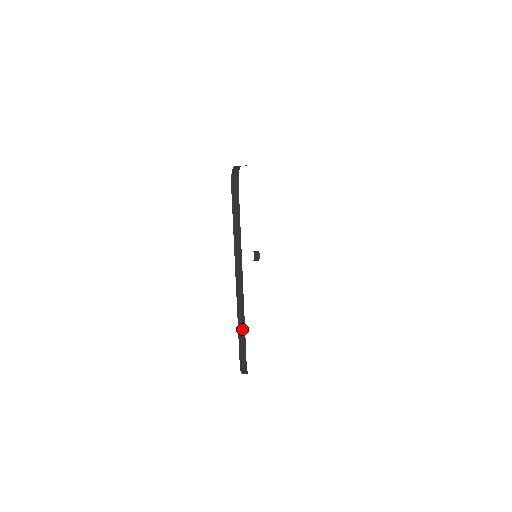
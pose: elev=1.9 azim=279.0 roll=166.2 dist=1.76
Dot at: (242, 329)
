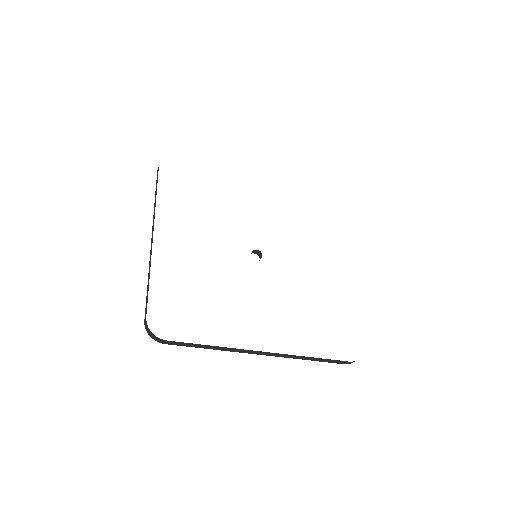
Dot at: occluded
